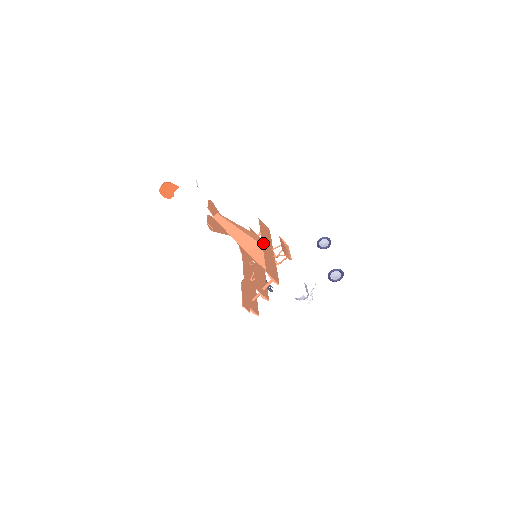
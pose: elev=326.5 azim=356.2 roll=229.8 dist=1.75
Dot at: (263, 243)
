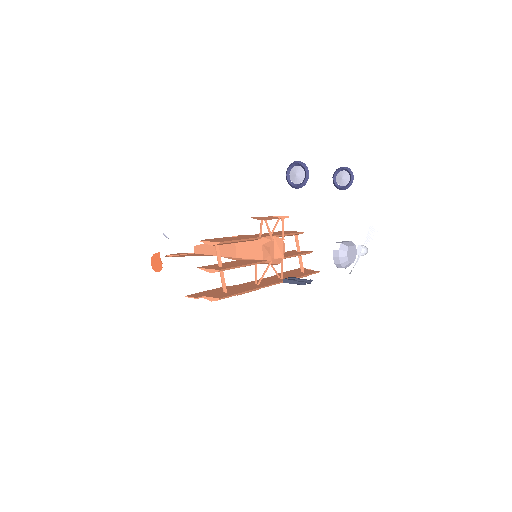
Dot at: (250, 235)
